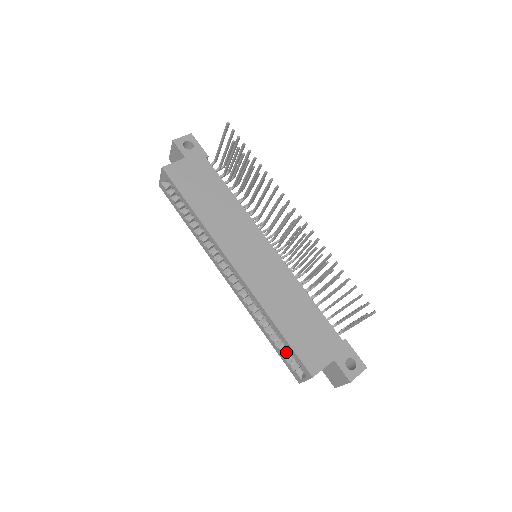
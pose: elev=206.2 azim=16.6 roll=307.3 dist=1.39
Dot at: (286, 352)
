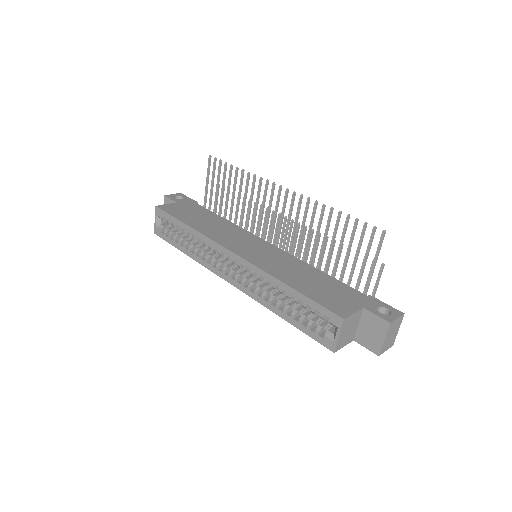
Dot at: occluded
